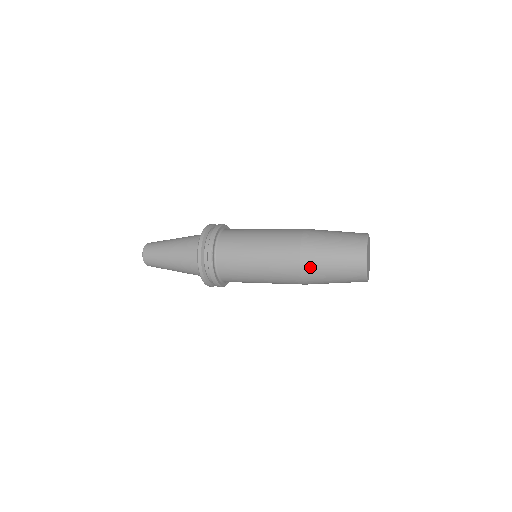
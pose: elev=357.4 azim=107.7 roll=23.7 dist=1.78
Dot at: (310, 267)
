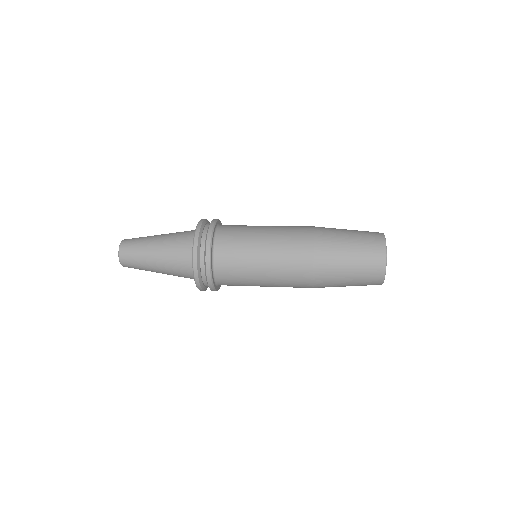
Dot at: (325, 246)
